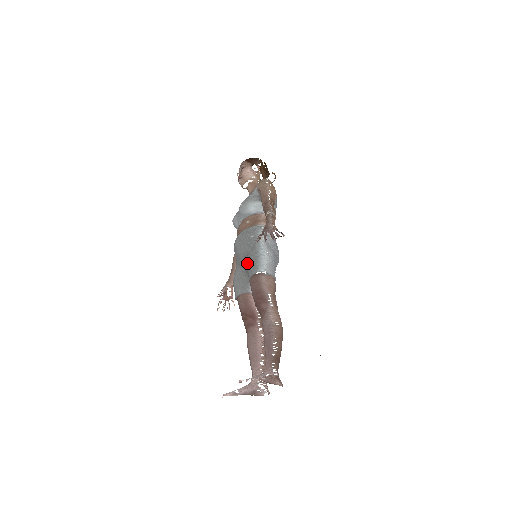
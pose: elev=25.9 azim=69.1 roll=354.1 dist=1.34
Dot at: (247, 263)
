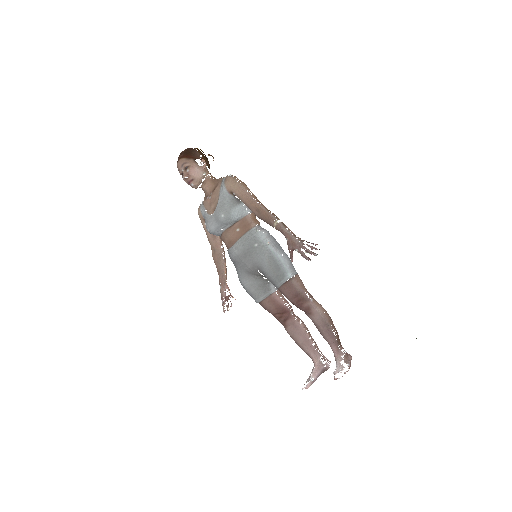
Dot at: (270, 274)
